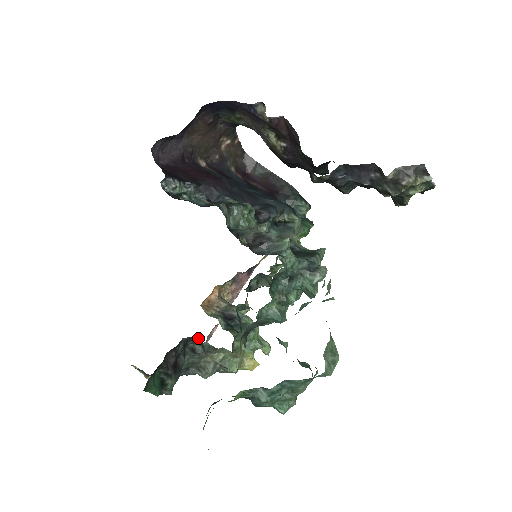
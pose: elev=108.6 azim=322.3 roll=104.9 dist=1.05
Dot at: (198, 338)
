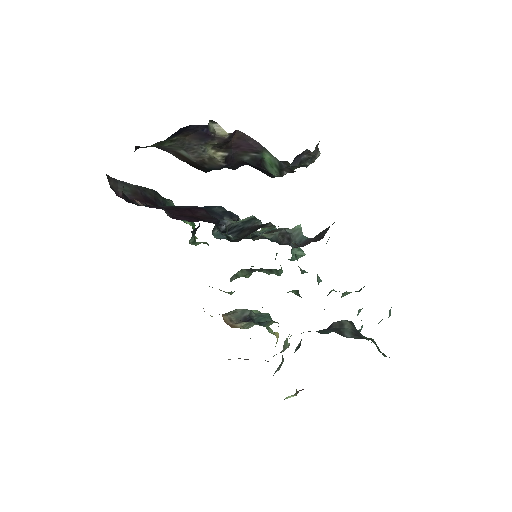
Dot at: (333, 324)
